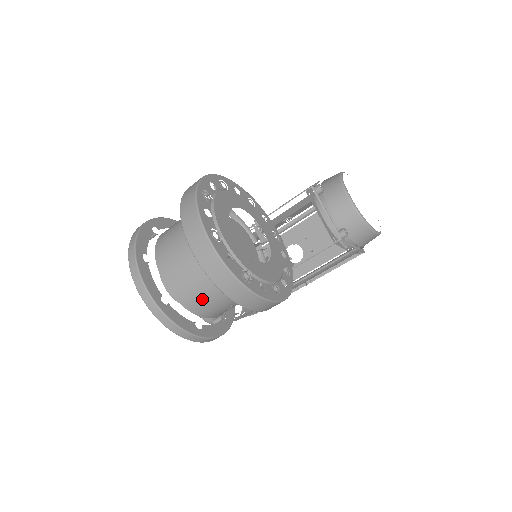
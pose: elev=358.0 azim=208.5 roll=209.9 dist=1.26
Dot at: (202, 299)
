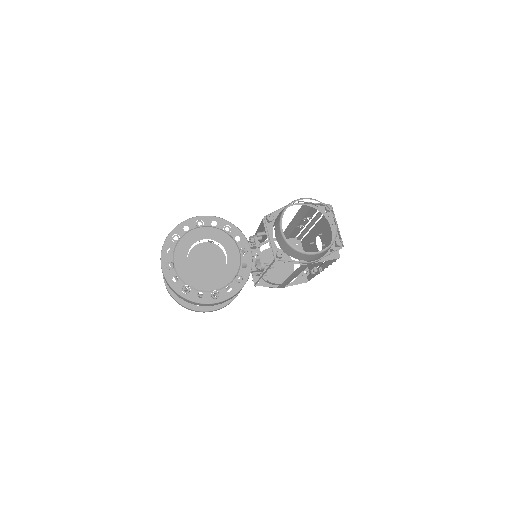
Dot at: occluded
